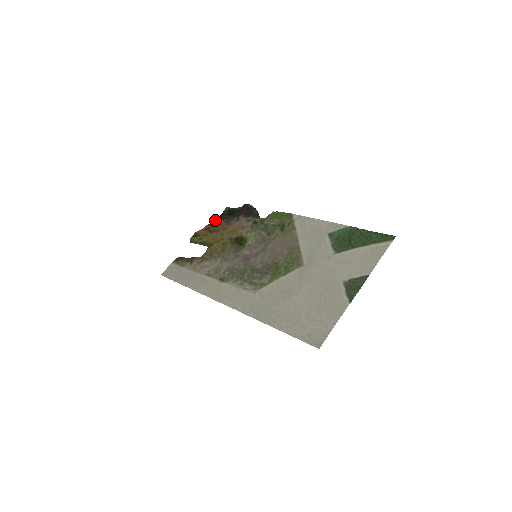
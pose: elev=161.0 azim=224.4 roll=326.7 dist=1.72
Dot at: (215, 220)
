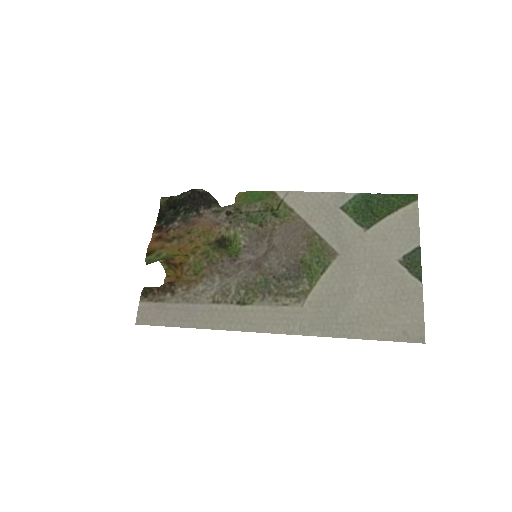
Dot at: (157, 221)
